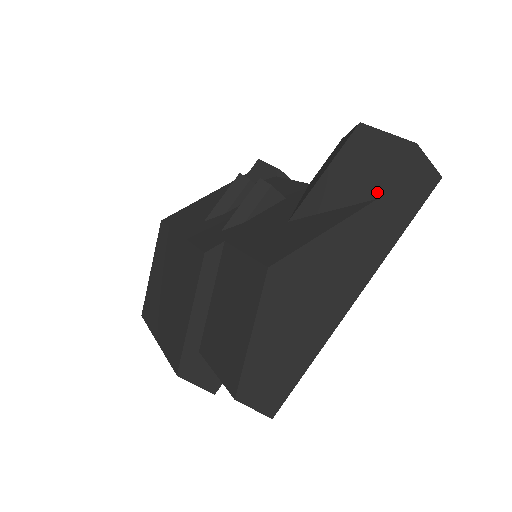
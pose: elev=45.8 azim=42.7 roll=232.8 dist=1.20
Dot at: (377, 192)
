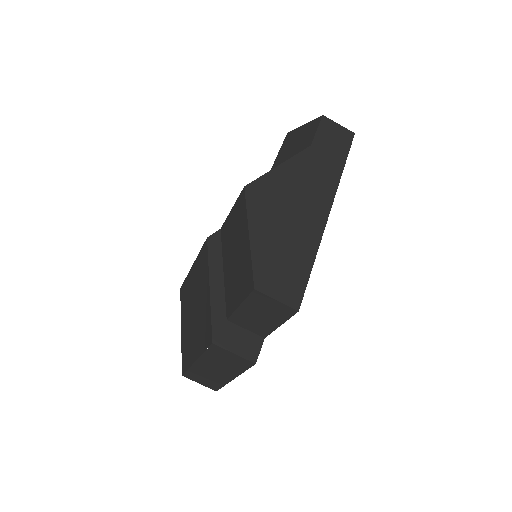
Dot at: (309, 144)
